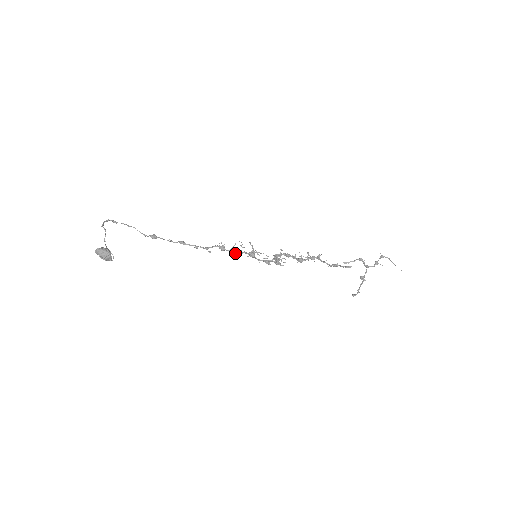
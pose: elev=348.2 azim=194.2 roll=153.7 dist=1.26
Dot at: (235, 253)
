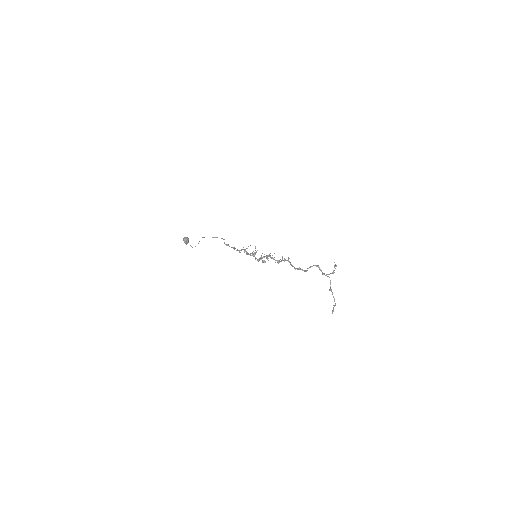
Dot at: (248, 254)
